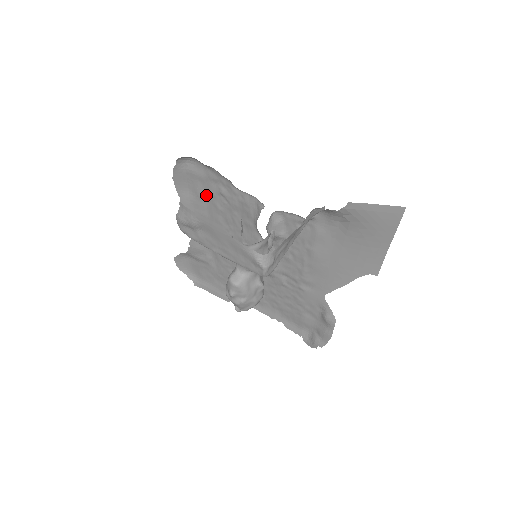
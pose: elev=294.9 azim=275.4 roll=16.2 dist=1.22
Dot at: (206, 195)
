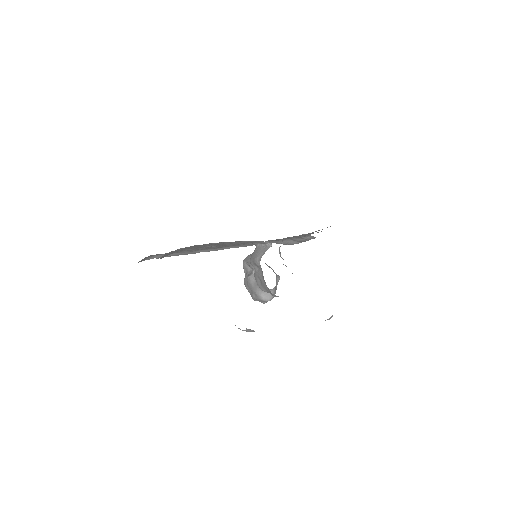
Dot at: occluded
